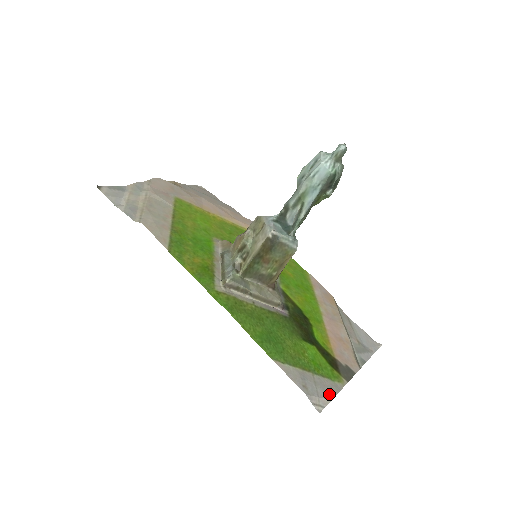
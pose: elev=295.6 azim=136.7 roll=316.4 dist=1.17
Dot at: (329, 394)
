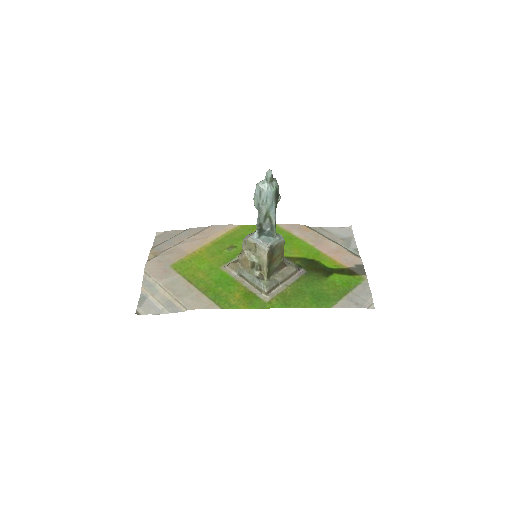
Dot at: (368, 294)
